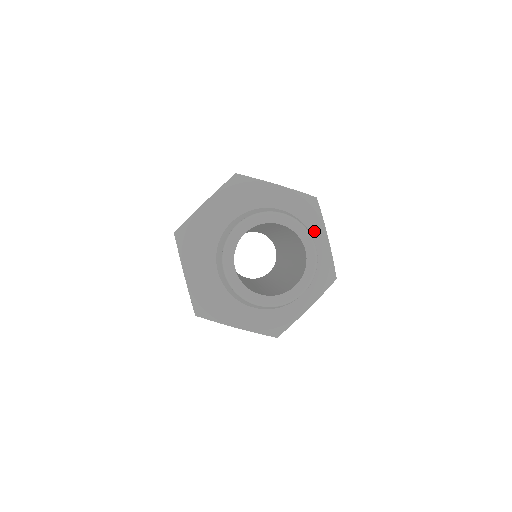
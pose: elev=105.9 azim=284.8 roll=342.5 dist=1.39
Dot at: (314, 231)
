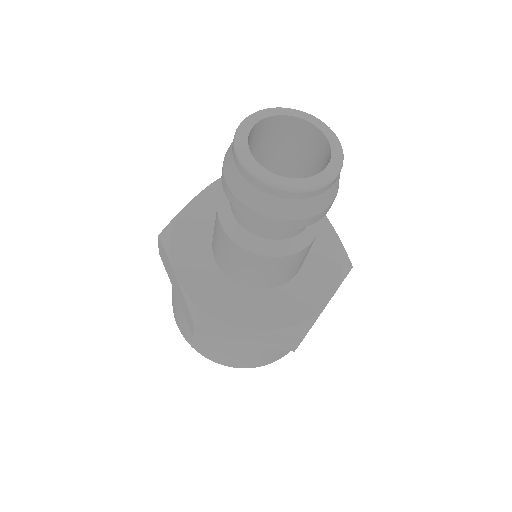
Dot at: (325, 281)
